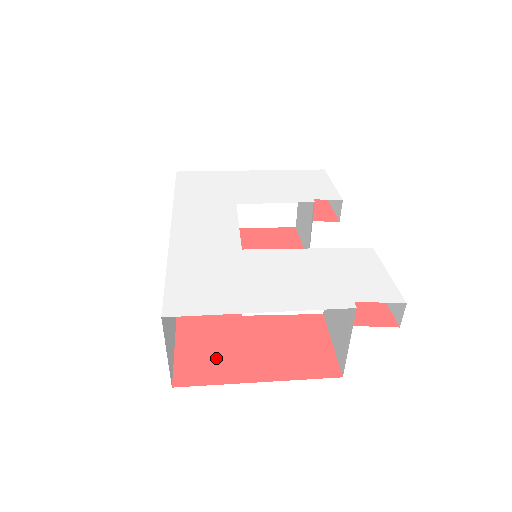
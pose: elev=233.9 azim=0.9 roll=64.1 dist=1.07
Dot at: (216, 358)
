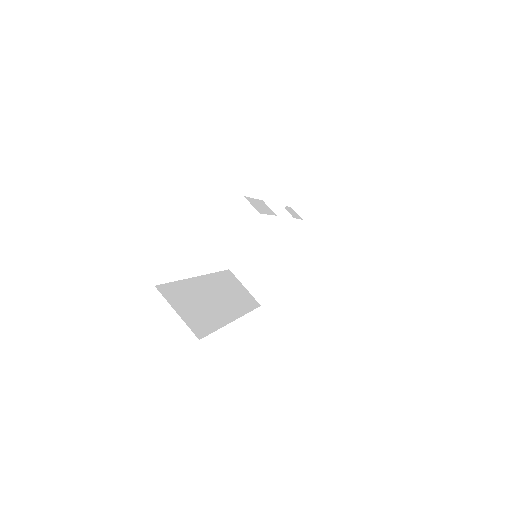
Dot at: occluded
